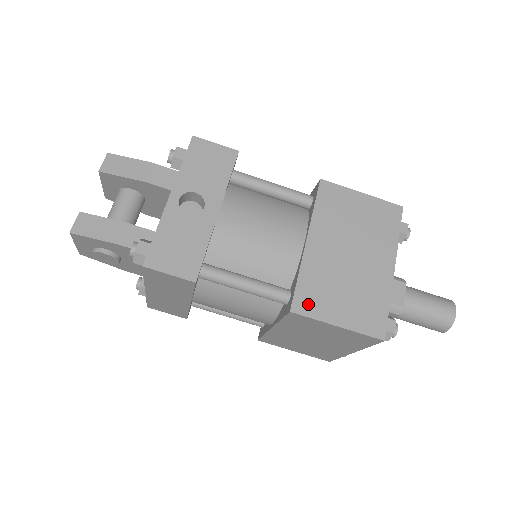
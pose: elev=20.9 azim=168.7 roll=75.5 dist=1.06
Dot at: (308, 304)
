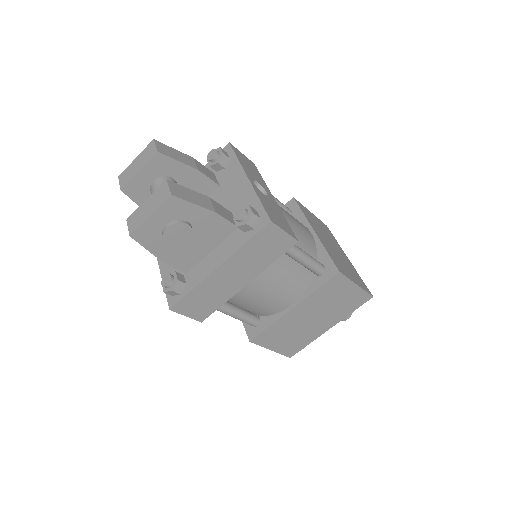
Dot at: (341, 269)
